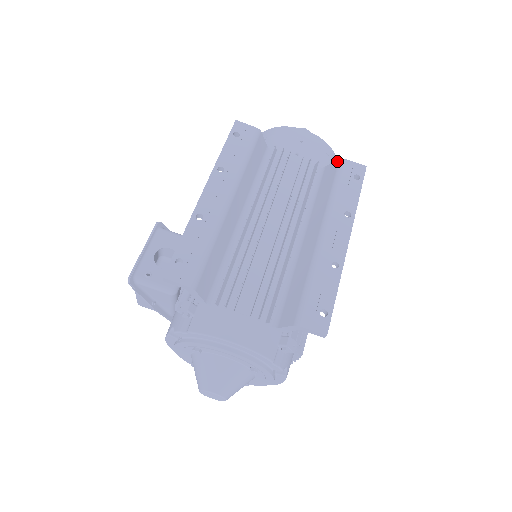
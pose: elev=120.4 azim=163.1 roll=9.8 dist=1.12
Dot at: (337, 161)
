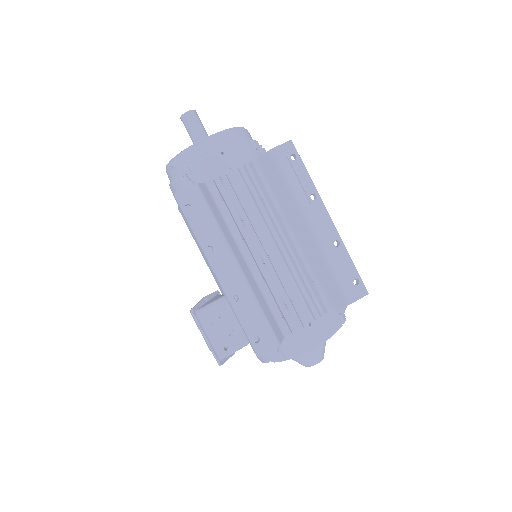
Dot at: (267, 153)
